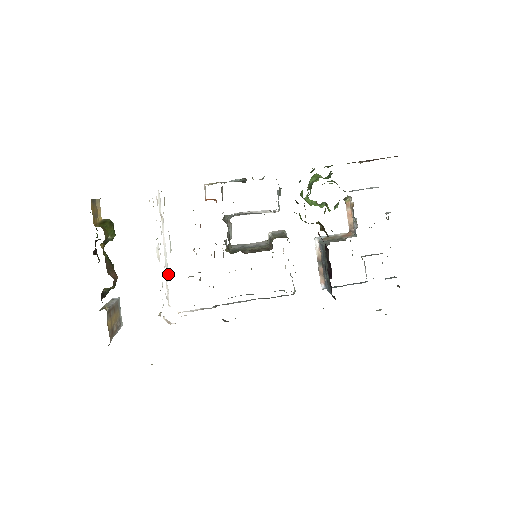
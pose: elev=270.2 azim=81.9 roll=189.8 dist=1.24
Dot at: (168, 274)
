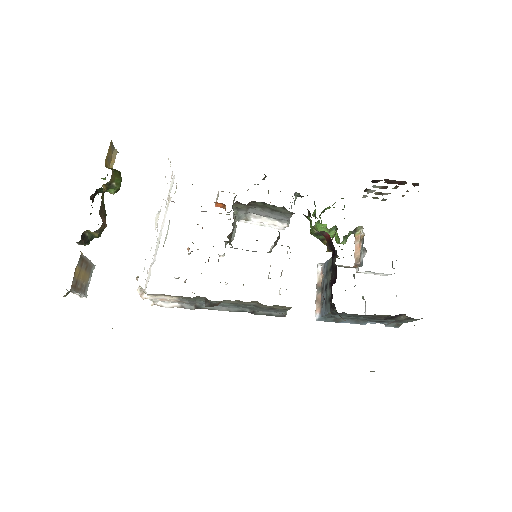
Dot at: occluded
